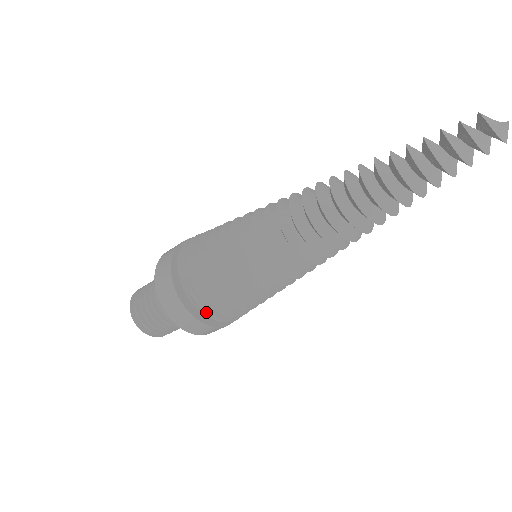
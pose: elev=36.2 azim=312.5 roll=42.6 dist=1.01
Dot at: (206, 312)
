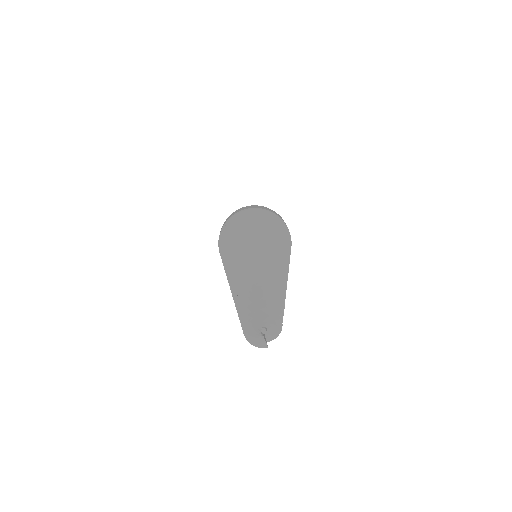
Dot at: occluded
